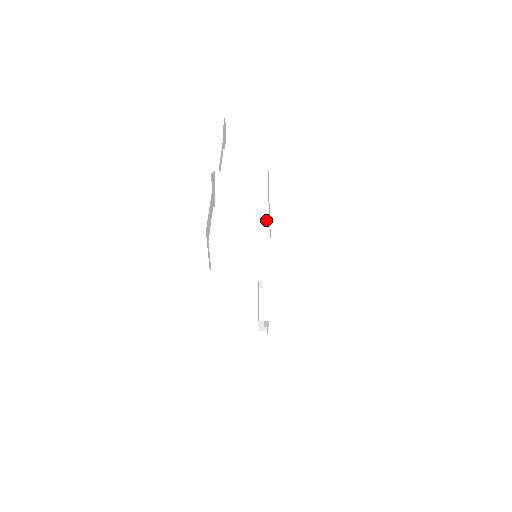
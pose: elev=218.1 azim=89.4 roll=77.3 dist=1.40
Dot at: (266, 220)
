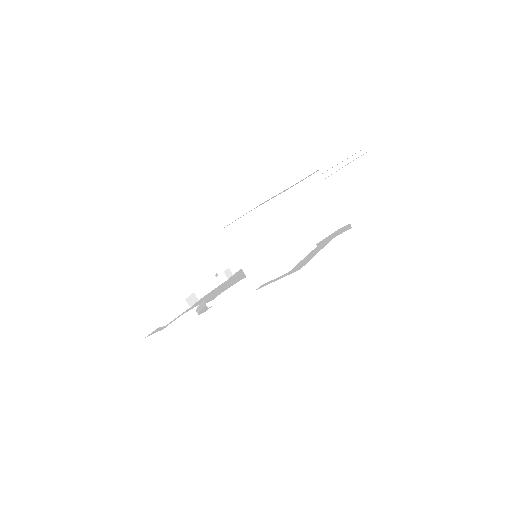
Dot at: (304, 253)
